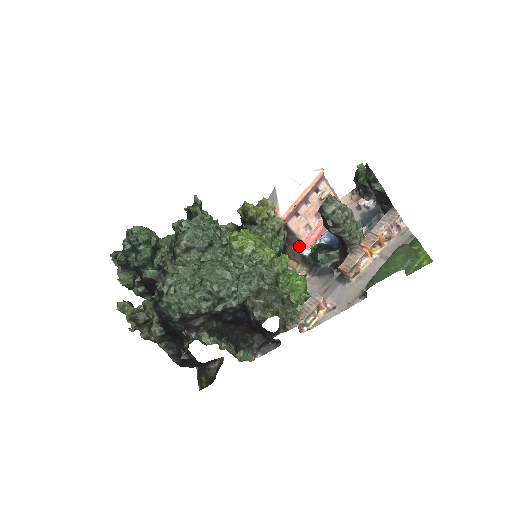
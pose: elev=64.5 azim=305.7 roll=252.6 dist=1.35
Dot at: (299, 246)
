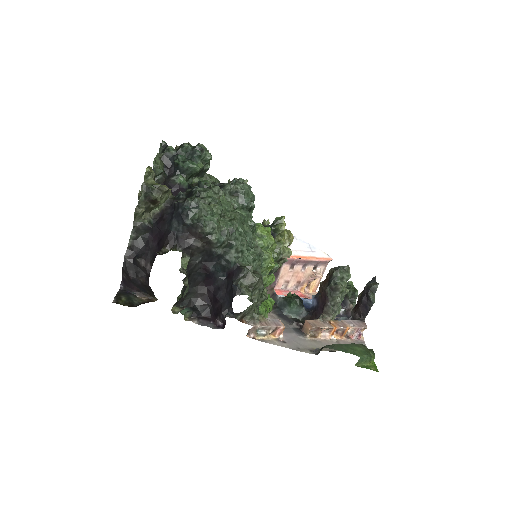
Dot at: occluded
